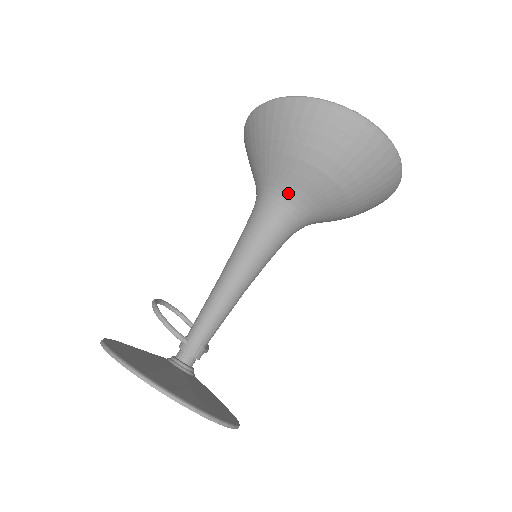
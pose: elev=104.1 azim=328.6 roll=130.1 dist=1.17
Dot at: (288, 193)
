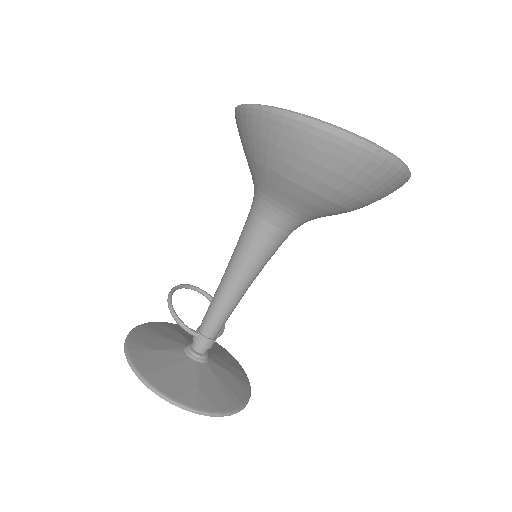
Dot at: (278, 202)
